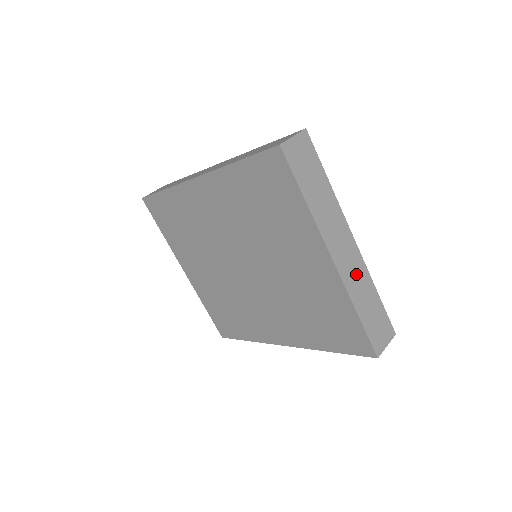
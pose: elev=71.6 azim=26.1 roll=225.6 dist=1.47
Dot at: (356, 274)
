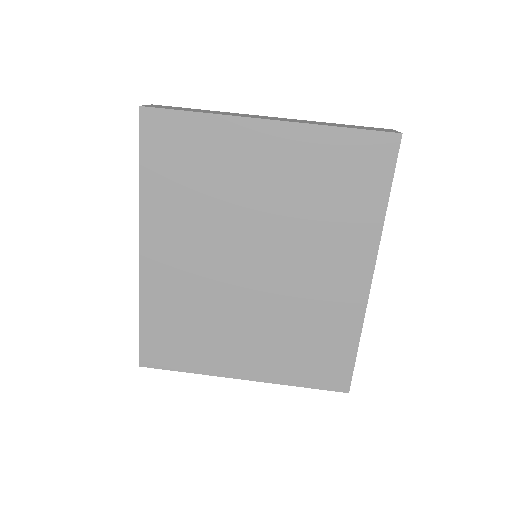
Dot at: occluded
